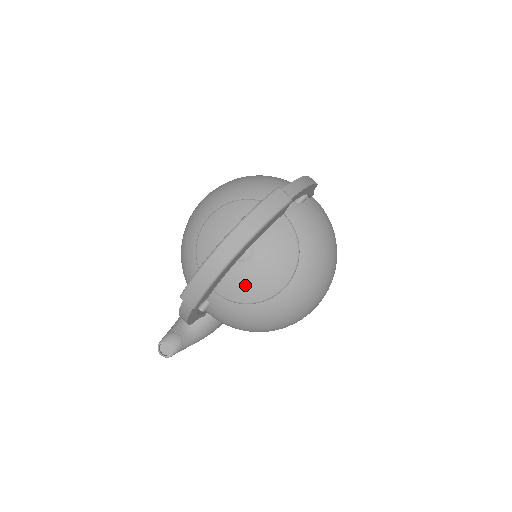
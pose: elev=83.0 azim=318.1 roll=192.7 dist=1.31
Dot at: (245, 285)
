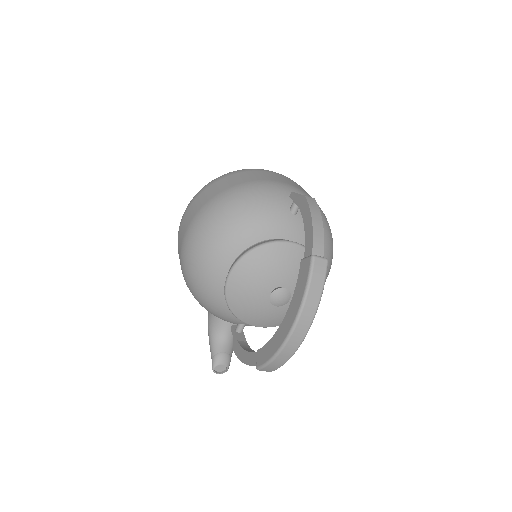
Dot at: occluded
